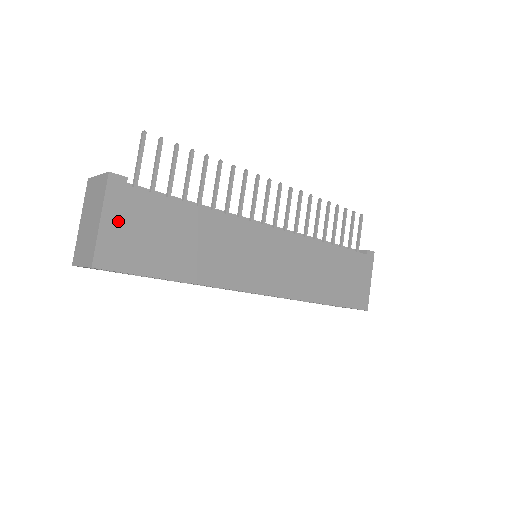
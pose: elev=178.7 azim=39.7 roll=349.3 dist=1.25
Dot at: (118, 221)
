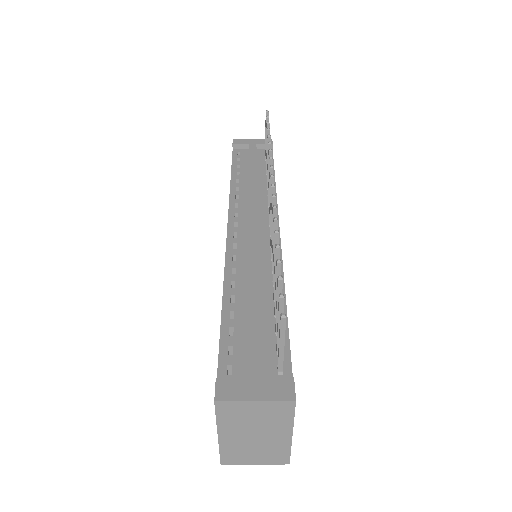
Dot at: occluded
